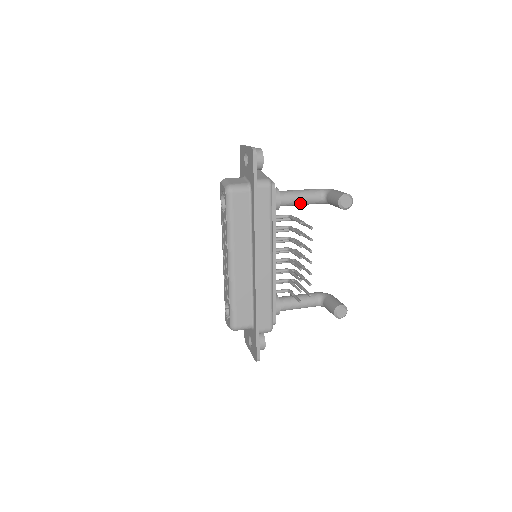
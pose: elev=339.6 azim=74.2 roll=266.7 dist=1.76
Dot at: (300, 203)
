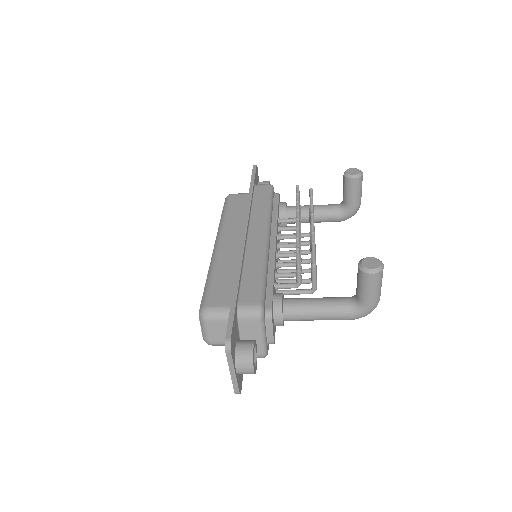
Dot at: occluded
